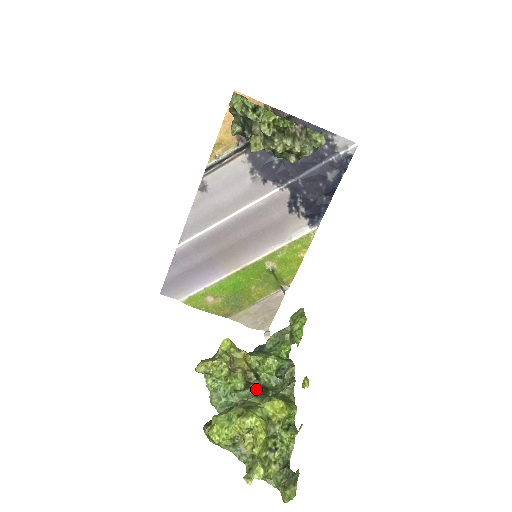
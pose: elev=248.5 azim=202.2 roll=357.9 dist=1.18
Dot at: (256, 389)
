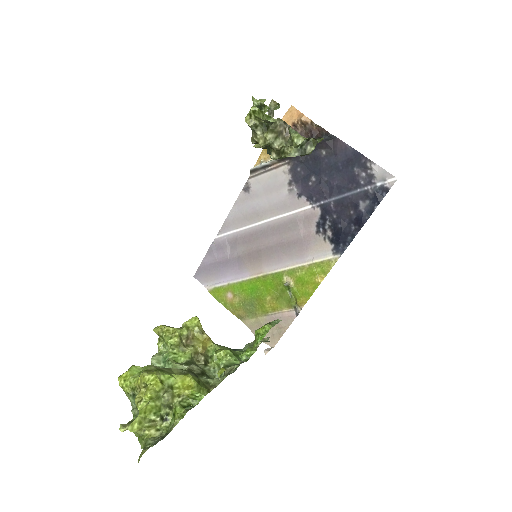
Dot at: (193, 369)
